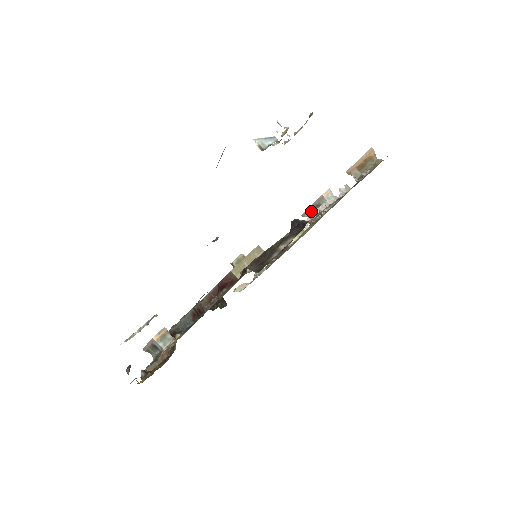
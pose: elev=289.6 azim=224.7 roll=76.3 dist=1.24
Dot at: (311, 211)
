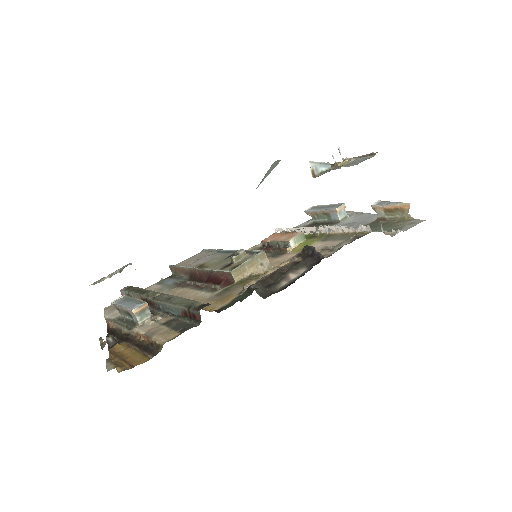
Dot at: (317, 214)
